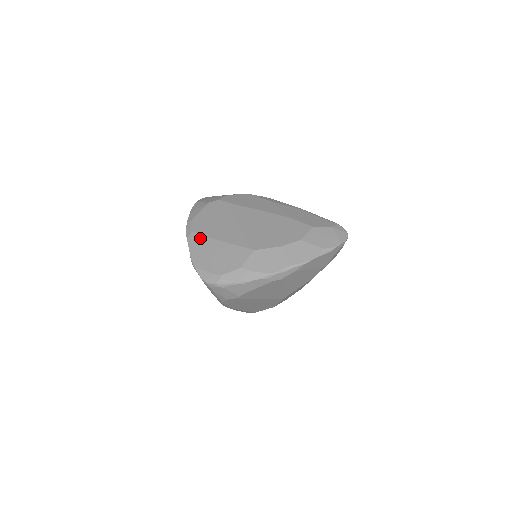
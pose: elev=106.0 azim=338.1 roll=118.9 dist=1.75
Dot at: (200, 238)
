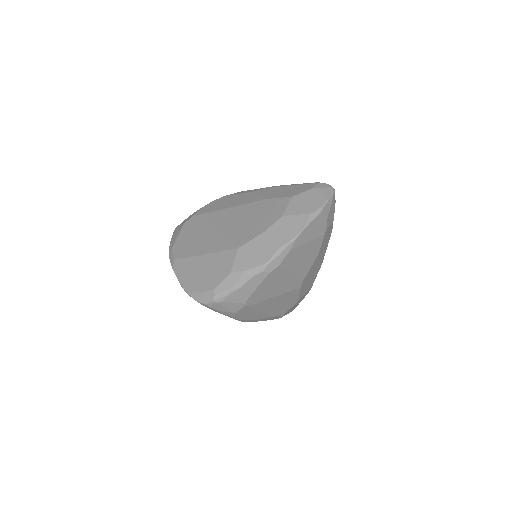
Dot at: (184, 261)
